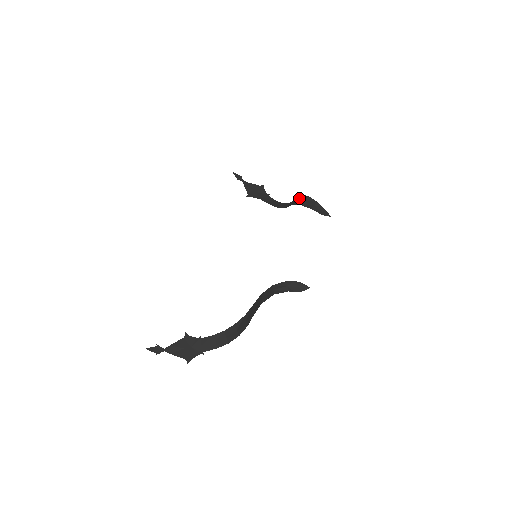
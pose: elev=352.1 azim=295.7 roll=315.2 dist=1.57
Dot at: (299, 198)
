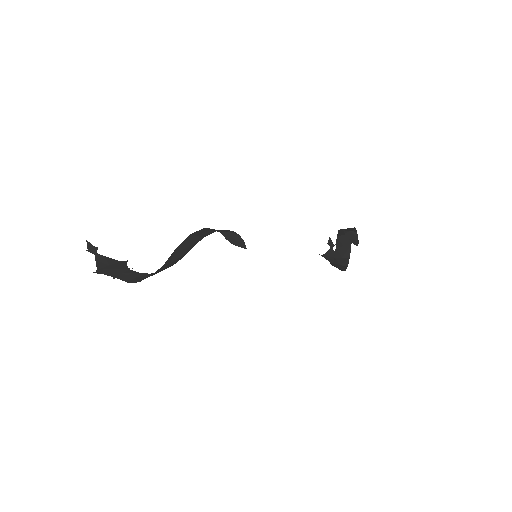
Dot at: occluded
